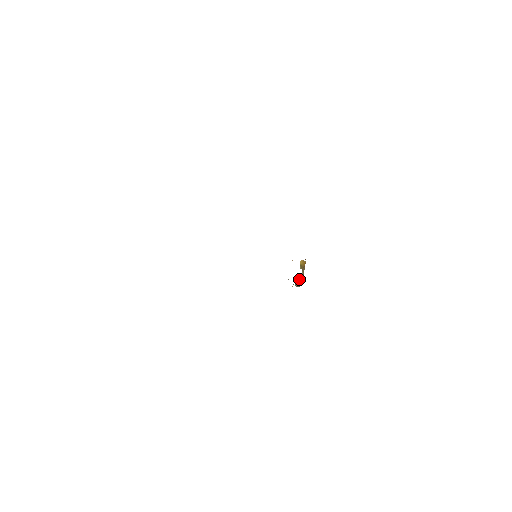
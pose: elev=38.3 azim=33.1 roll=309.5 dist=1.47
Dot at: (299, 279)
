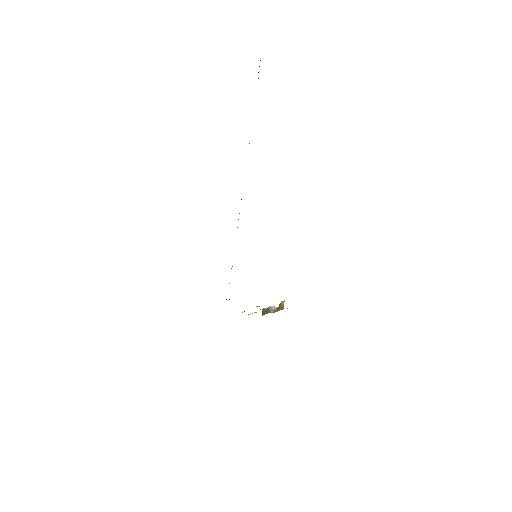
Dot at: (267, 311)
